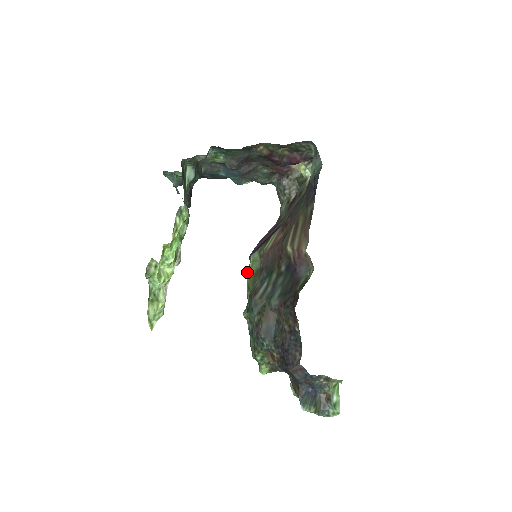
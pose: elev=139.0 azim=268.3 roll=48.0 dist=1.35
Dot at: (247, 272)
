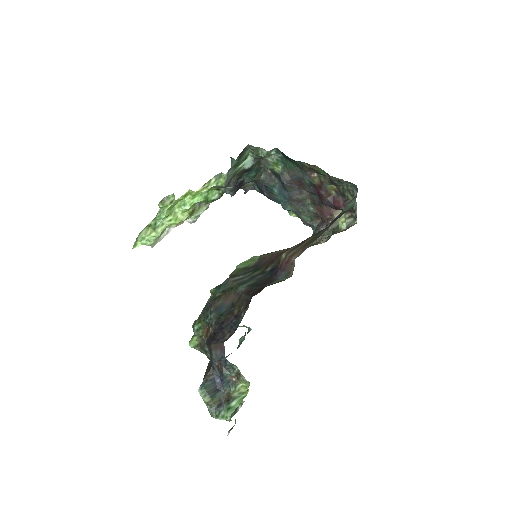
Dot at: (240, 264)
